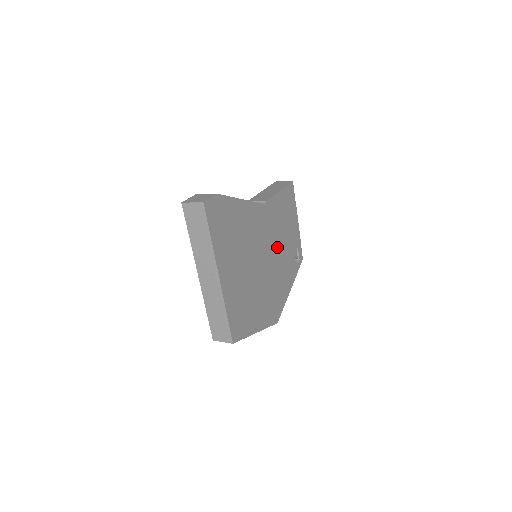
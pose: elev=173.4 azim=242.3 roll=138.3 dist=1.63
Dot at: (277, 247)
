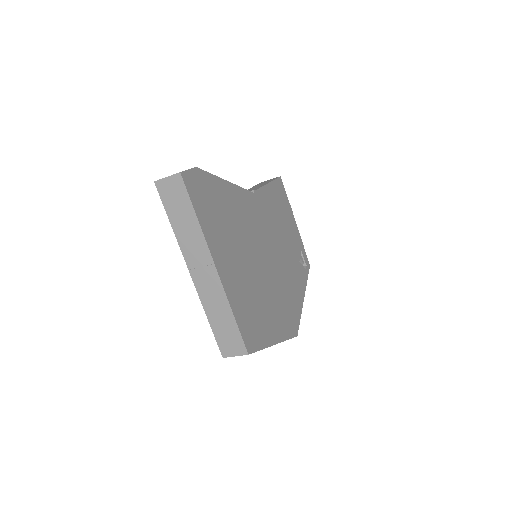
Dot at: (278, 245)
